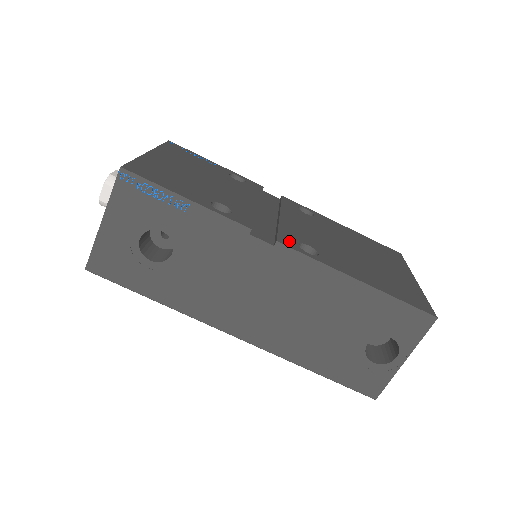
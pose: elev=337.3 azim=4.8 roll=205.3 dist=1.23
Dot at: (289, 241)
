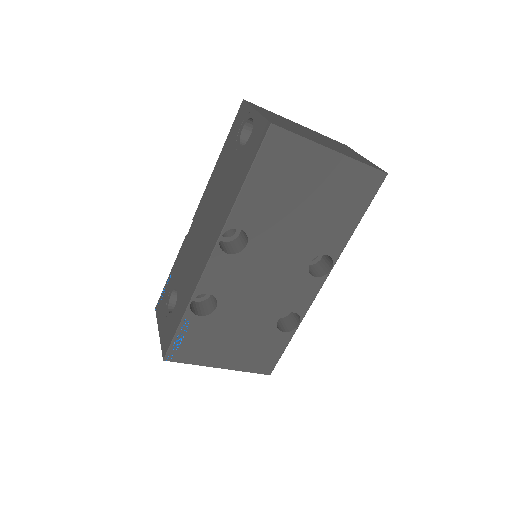
Dot at: occluded
